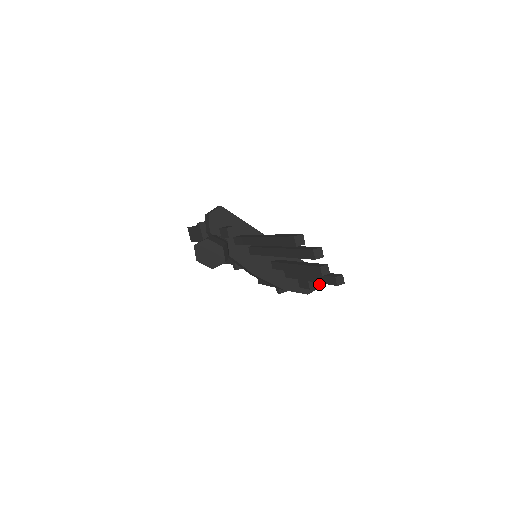
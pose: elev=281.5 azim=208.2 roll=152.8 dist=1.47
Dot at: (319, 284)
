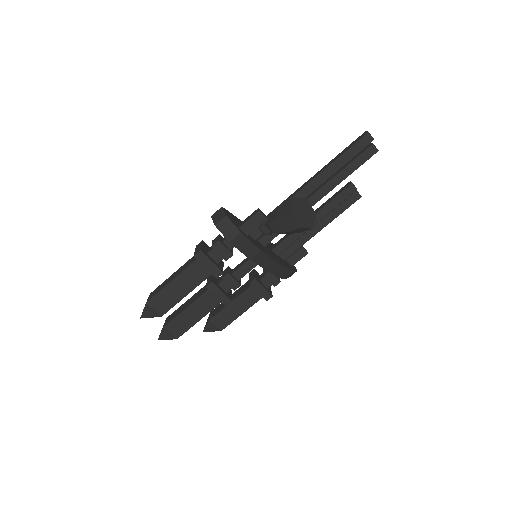
Dot at: occluded
